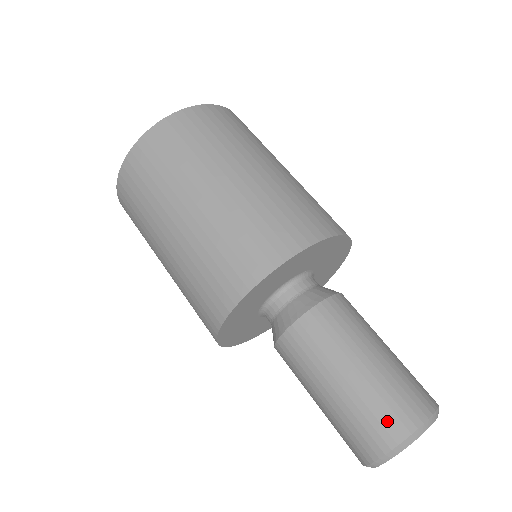
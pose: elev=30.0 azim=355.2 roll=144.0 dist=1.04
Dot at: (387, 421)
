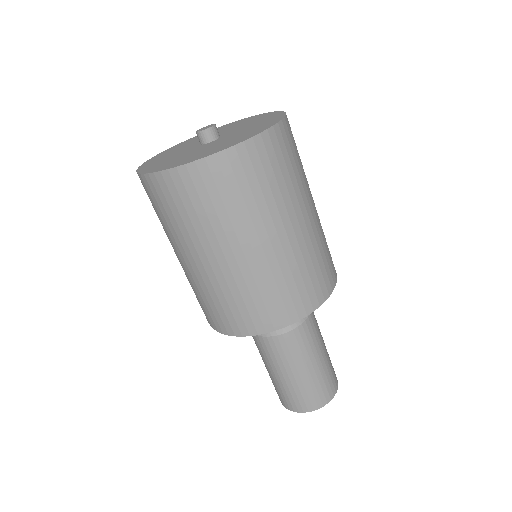
Dot at: (298, 403)
